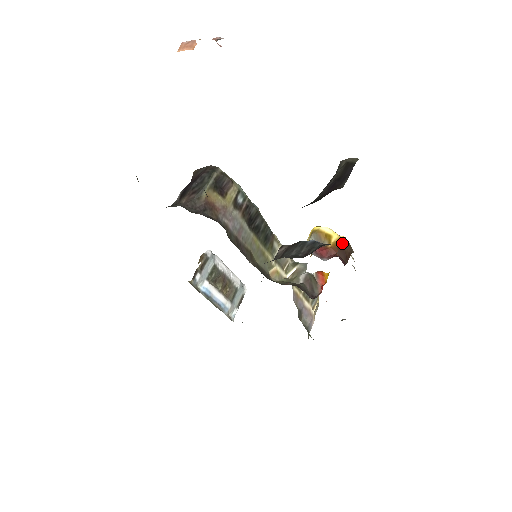
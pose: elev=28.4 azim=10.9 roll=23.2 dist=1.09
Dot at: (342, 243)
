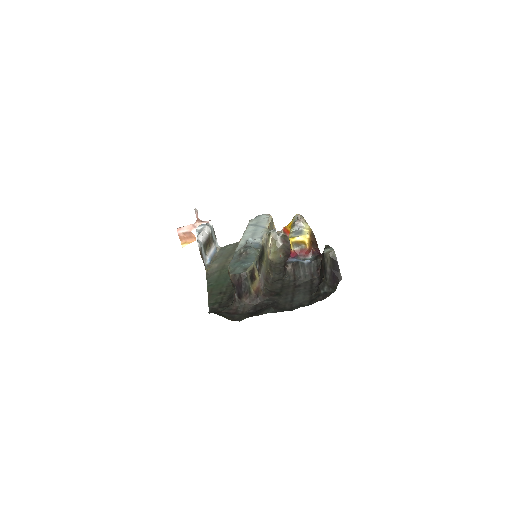
Dot at: (311, 241)
